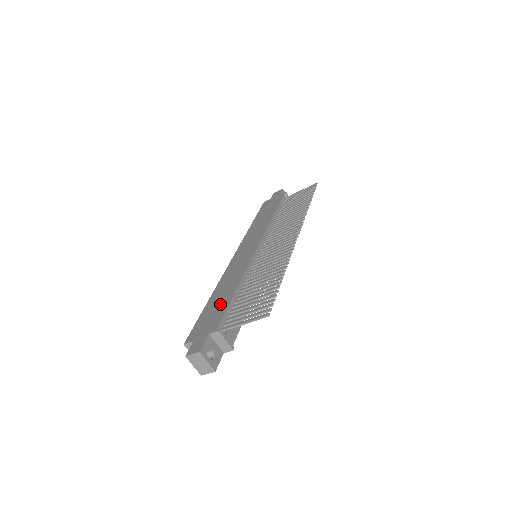
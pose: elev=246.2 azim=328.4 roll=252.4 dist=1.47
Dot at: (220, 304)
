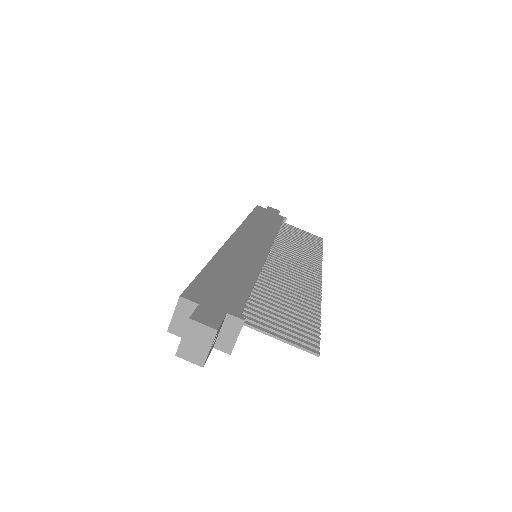
Dot at: (234, 282)
